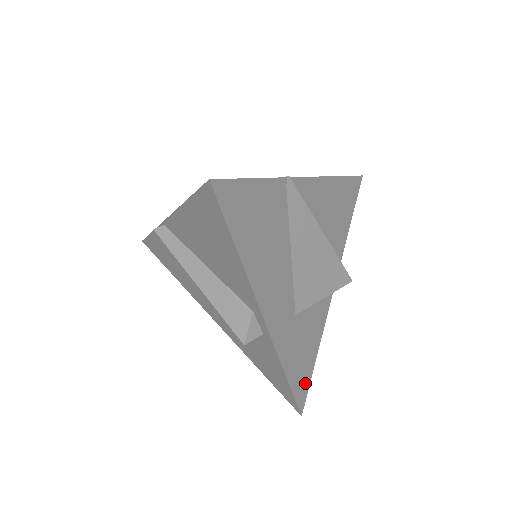
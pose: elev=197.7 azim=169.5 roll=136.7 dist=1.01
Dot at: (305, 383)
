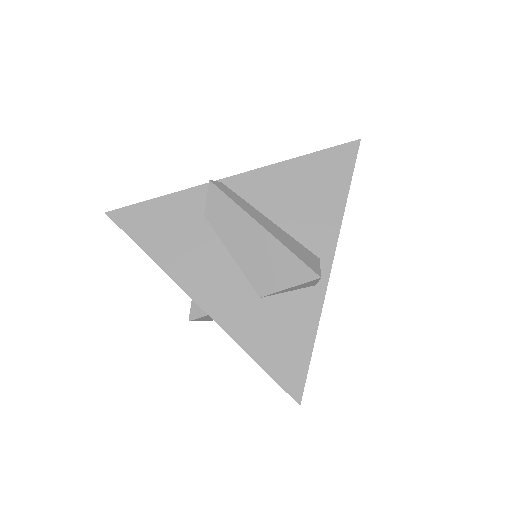
Dot at: occluded
